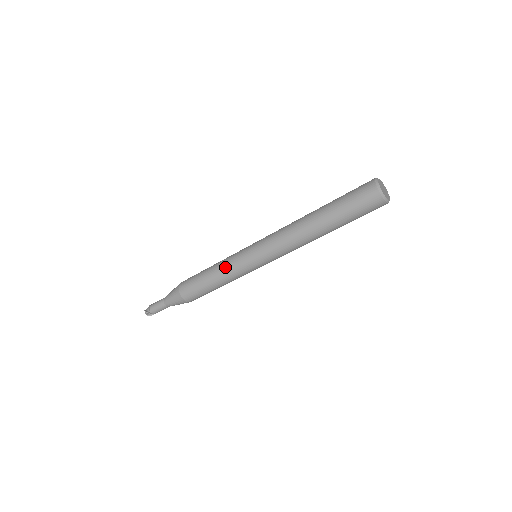
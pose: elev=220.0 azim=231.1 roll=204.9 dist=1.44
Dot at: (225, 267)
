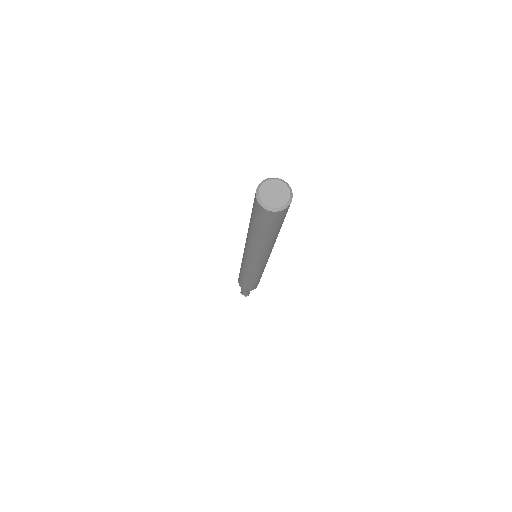
Dot at: (241, 263)
